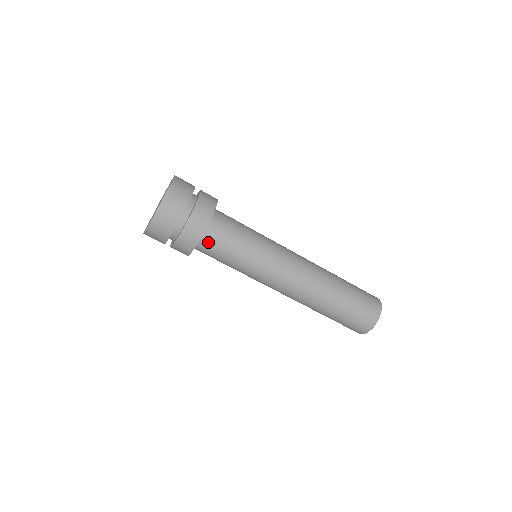
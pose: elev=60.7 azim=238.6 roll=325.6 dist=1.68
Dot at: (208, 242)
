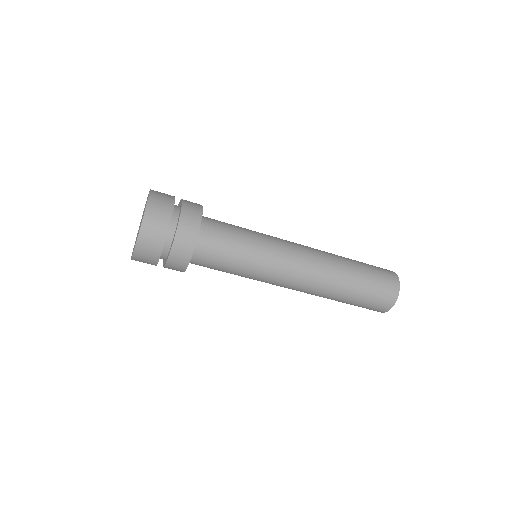
Dot at: (205, 243)
